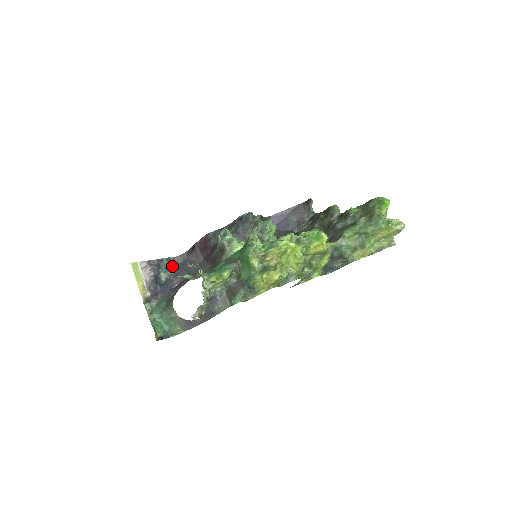
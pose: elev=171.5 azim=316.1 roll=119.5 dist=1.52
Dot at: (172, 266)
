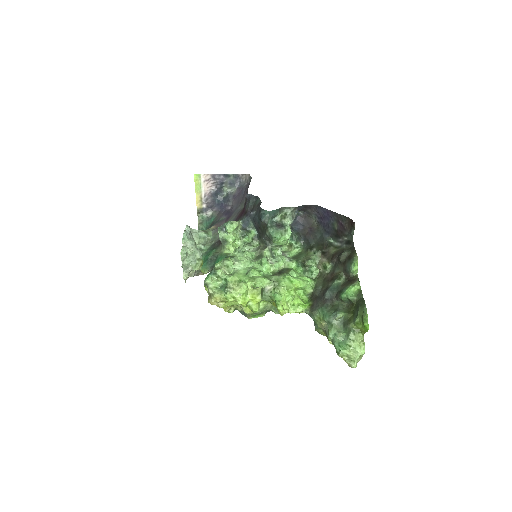
Dot at: (237, 183)
